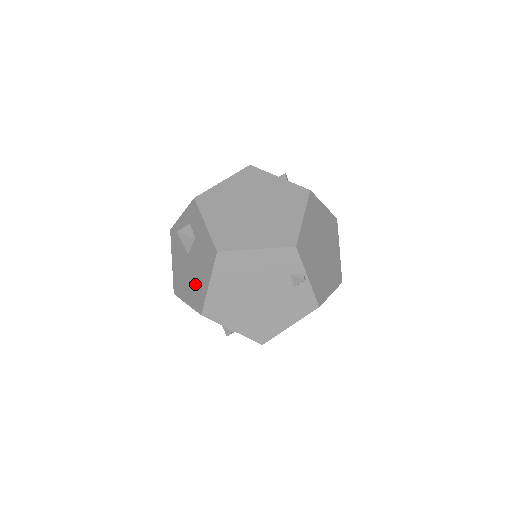
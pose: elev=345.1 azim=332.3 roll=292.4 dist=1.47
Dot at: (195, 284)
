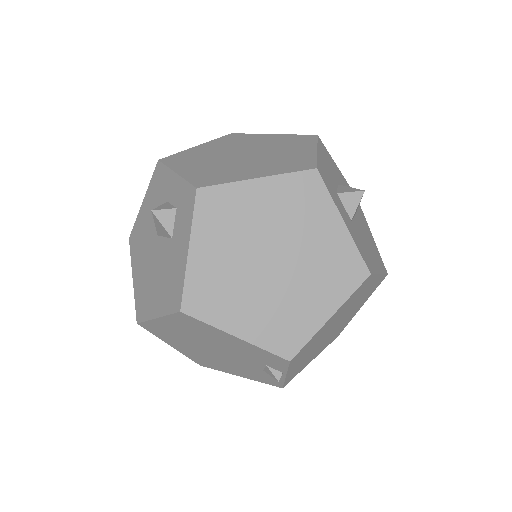
Dot at: (147, 283)
